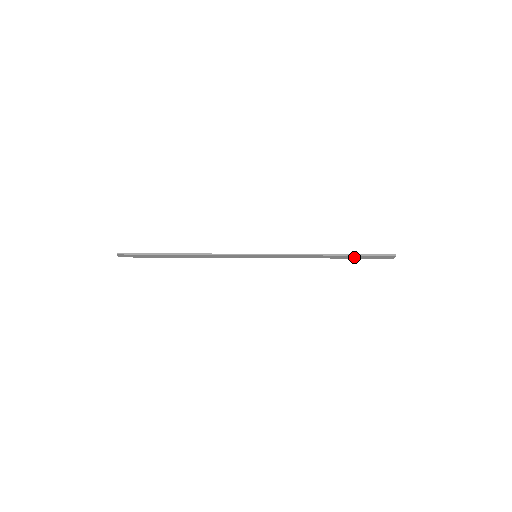
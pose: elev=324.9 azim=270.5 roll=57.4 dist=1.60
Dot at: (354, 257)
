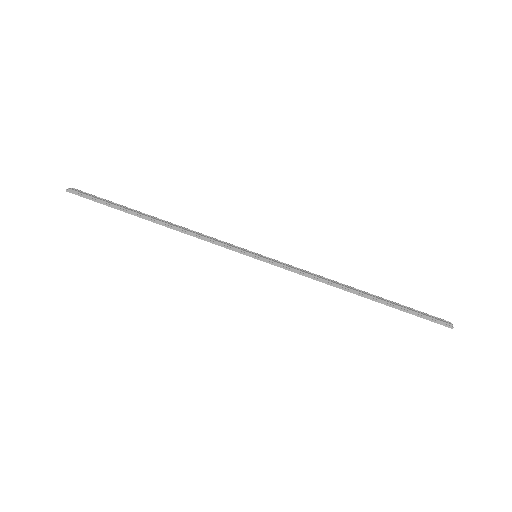
Dot at: (393, 305)
